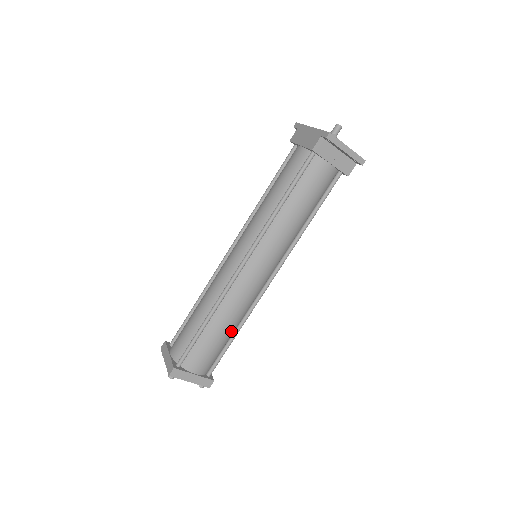
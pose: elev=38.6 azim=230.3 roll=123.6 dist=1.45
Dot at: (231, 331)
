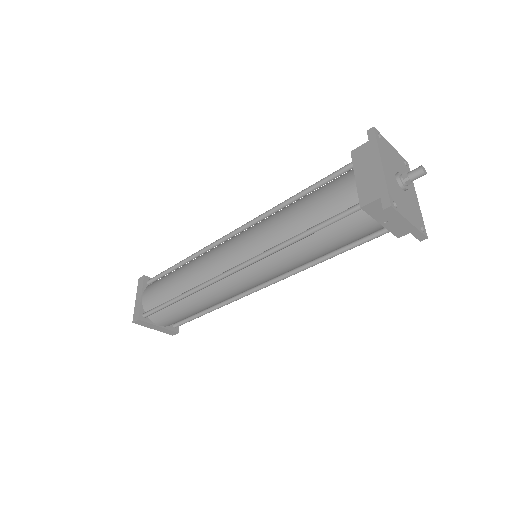
Dot at: occluded
